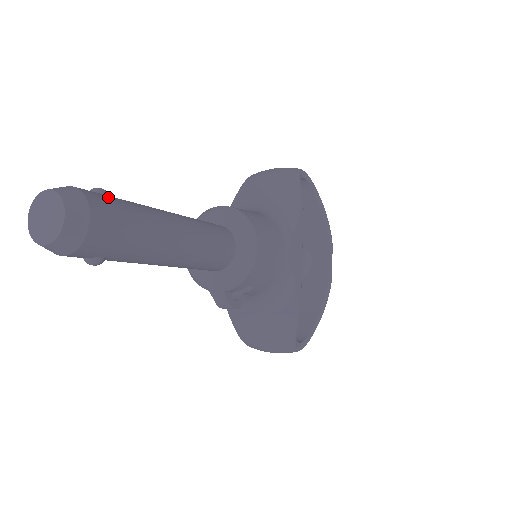
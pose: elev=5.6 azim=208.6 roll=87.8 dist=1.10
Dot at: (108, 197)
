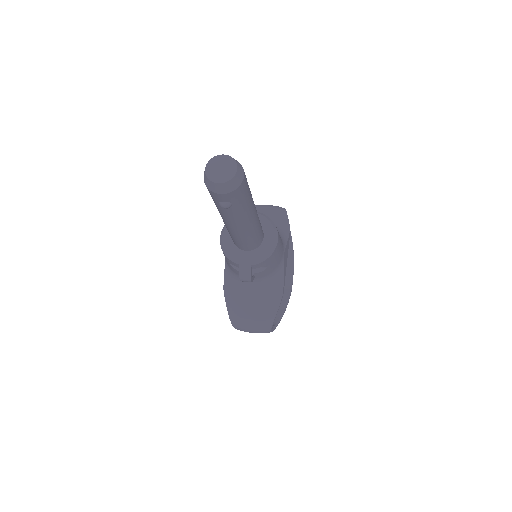
Dot at: occluded
